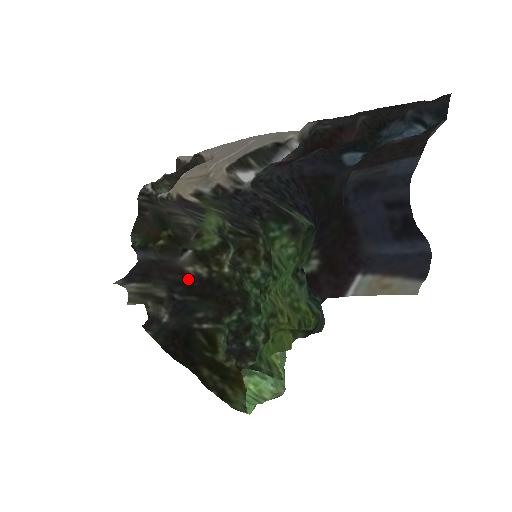
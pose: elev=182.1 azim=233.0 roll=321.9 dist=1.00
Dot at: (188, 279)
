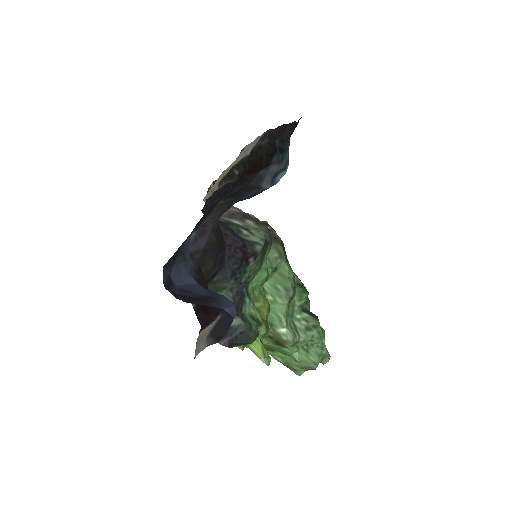
Dot at: occluded
